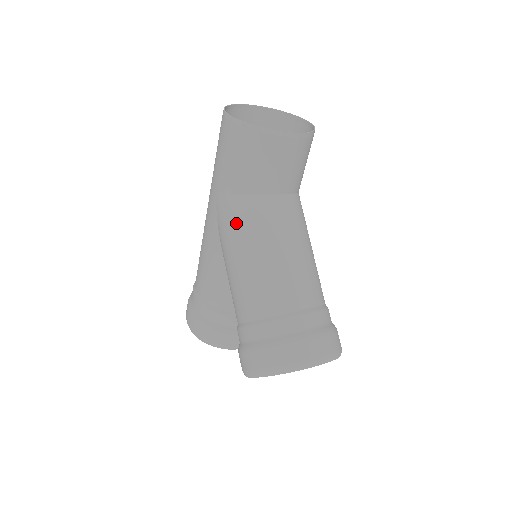
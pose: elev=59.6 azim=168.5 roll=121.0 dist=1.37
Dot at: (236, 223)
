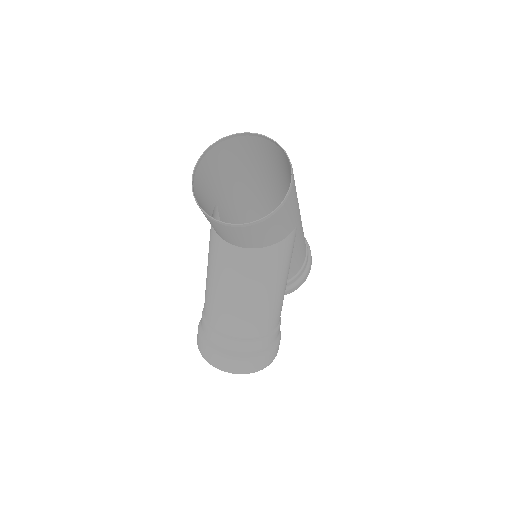
Dot at: occluded
